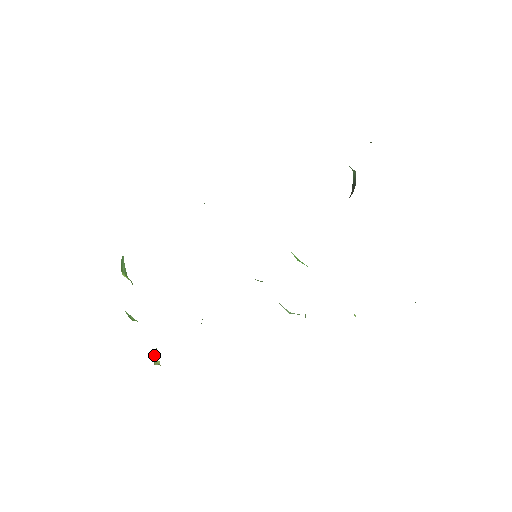
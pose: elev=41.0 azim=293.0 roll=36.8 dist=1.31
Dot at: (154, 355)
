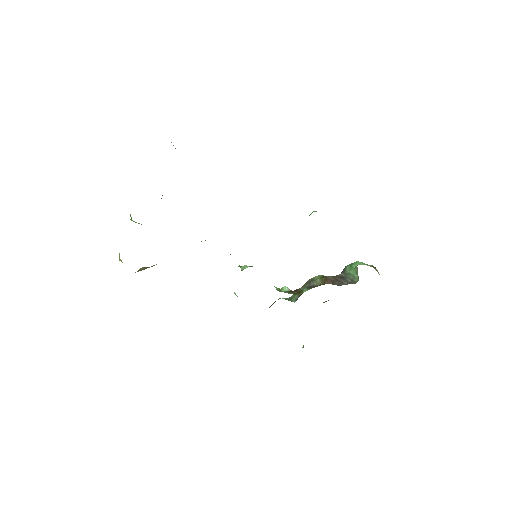
Dot at: occluded
